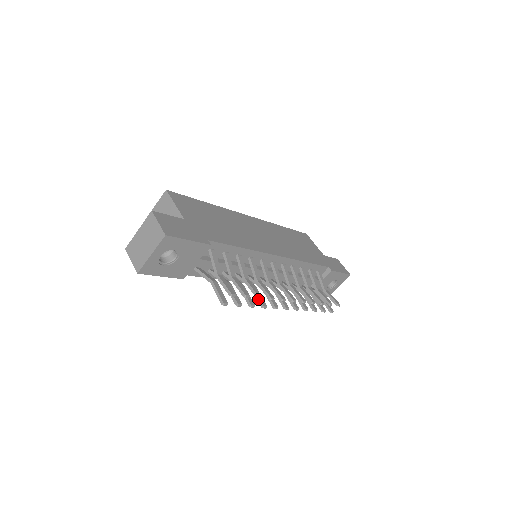
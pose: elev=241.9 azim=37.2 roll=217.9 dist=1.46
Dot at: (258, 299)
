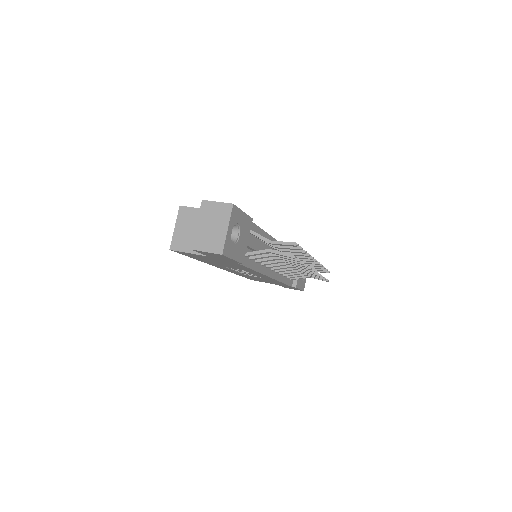
Dot at: occluded
